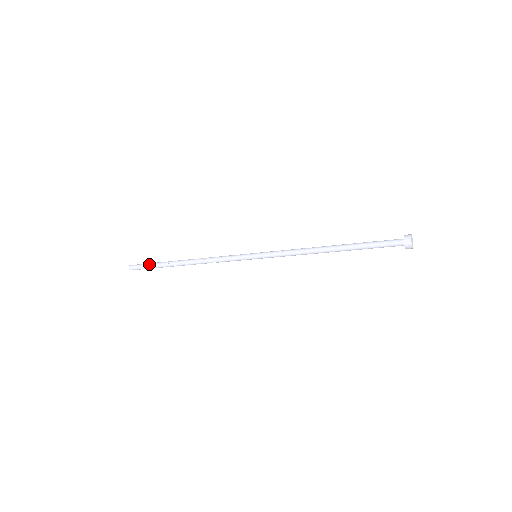
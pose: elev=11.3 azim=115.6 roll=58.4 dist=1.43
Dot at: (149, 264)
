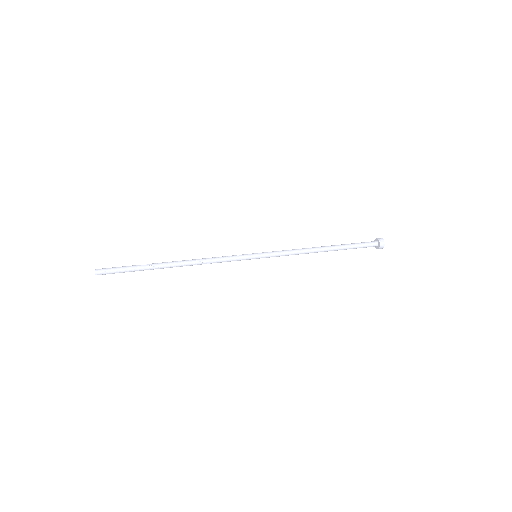
Dot at: (127, 268)
